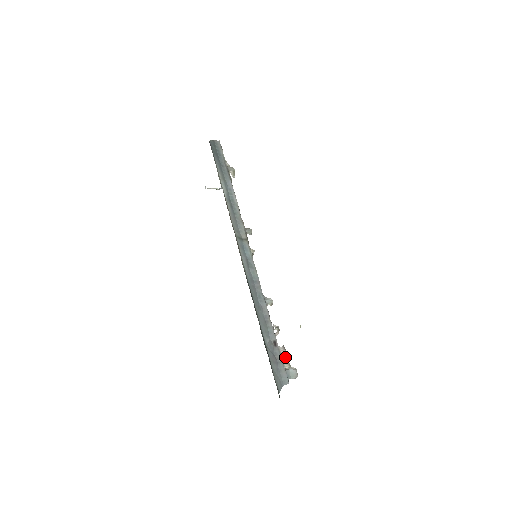
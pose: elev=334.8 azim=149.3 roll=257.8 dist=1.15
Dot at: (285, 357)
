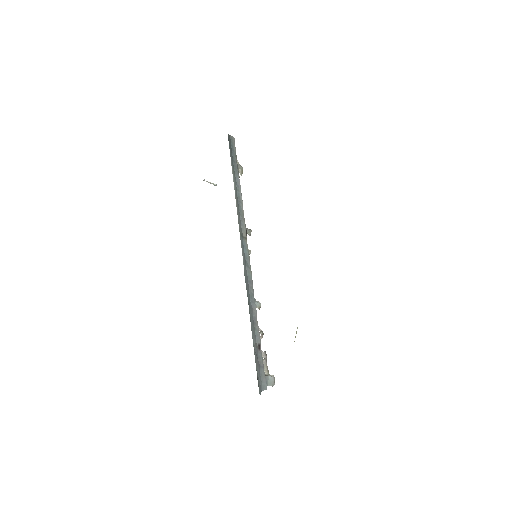
Dot at: (265, 363)
